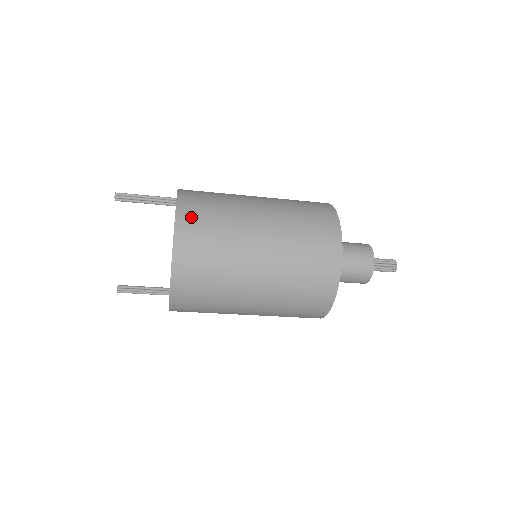
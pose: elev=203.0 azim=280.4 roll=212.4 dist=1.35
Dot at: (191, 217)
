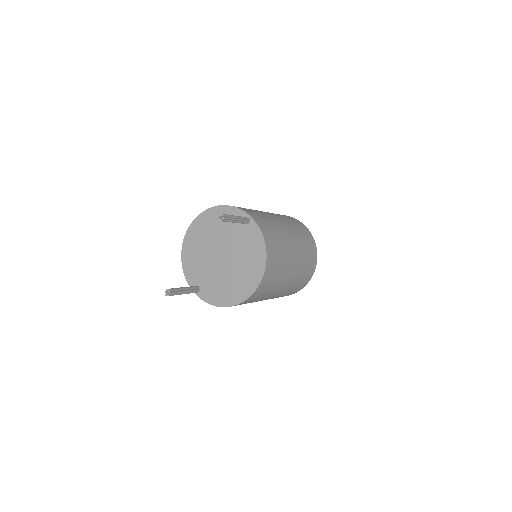
Dot at: (269, 236)
